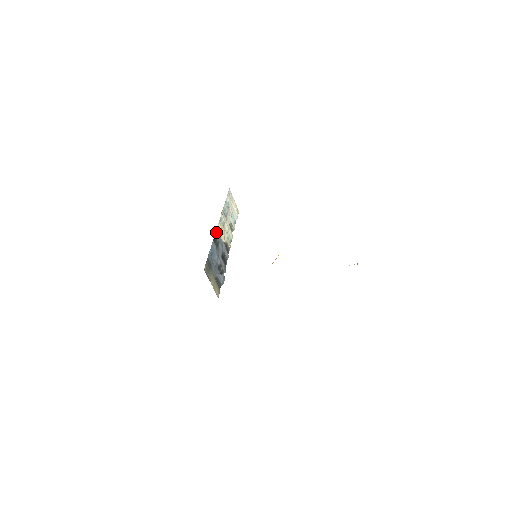
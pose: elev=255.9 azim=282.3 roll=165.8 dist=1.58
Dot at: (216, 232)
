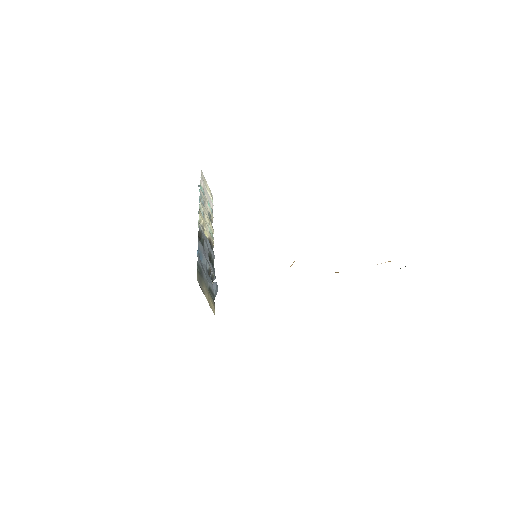
Dot at: (199, 227)
